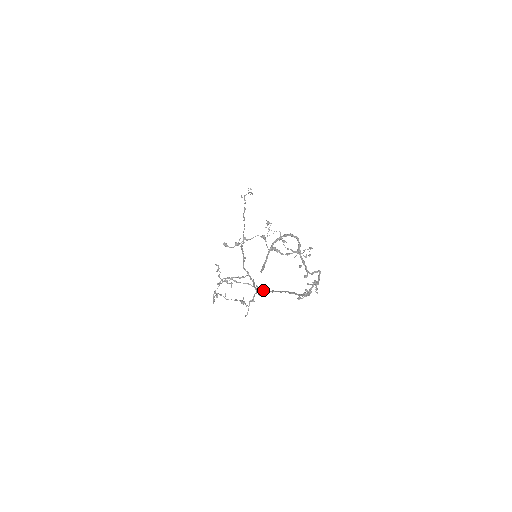
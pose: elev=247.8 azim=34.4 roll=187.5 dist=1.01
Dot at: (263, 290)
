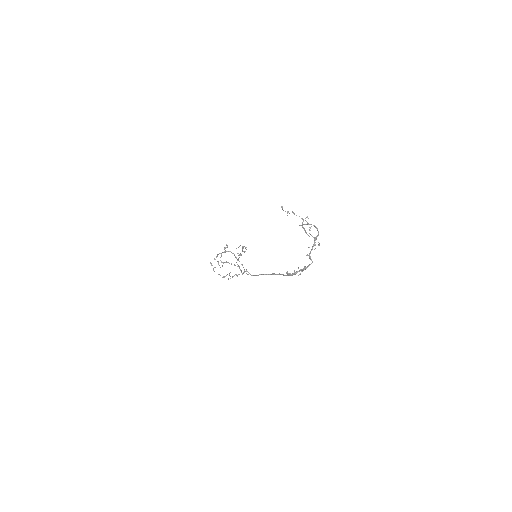
Dot at: occluded
